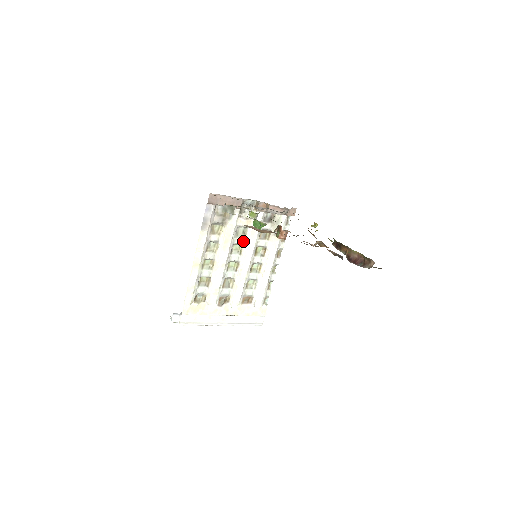
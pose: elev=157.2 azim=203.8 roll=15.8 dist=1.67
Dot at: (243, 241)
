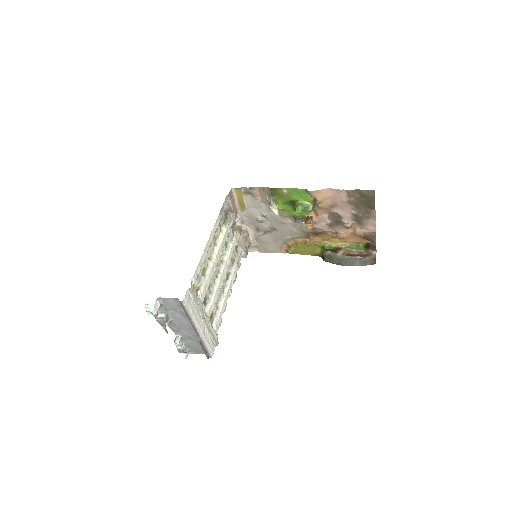
Dot at: (225, 252)
